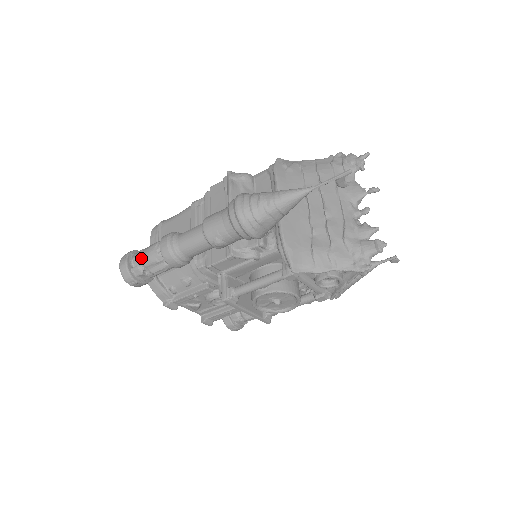
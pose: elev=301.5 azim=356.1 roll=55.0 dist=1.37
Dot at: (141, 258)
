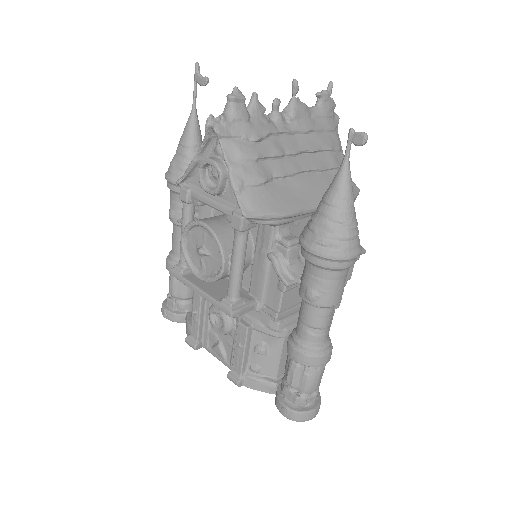
Dot at: occluded
